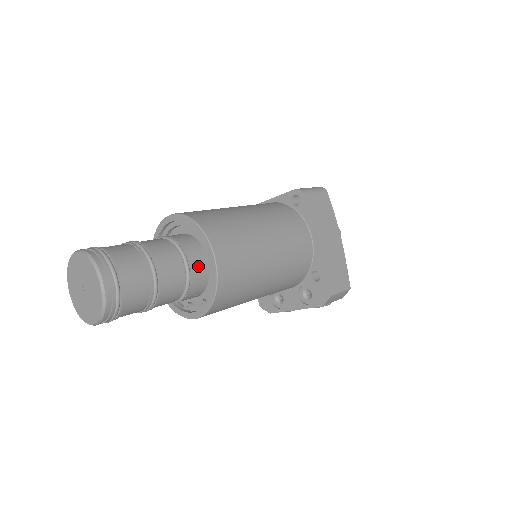
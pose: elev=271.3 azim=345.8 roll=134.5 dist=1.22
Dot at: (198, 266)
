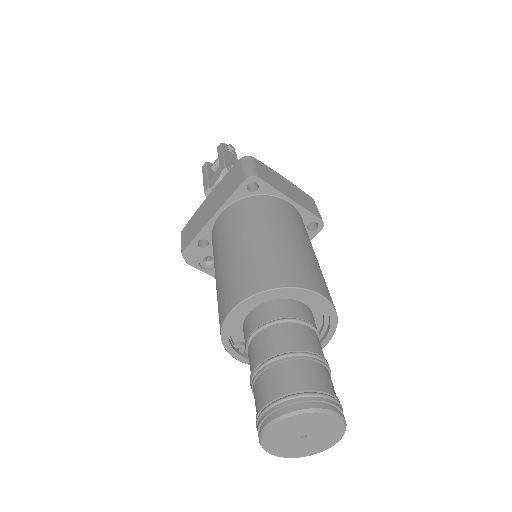
Dot at: occluded
